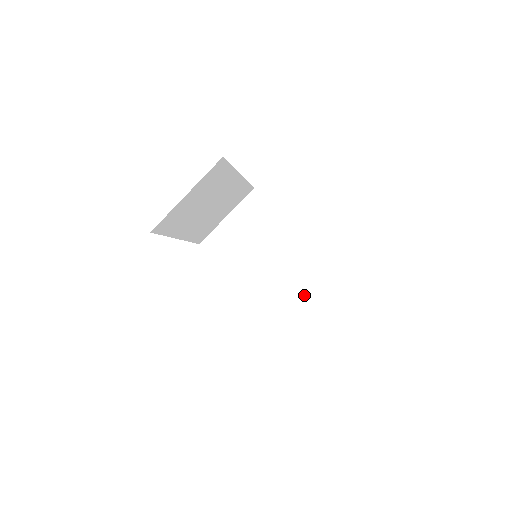
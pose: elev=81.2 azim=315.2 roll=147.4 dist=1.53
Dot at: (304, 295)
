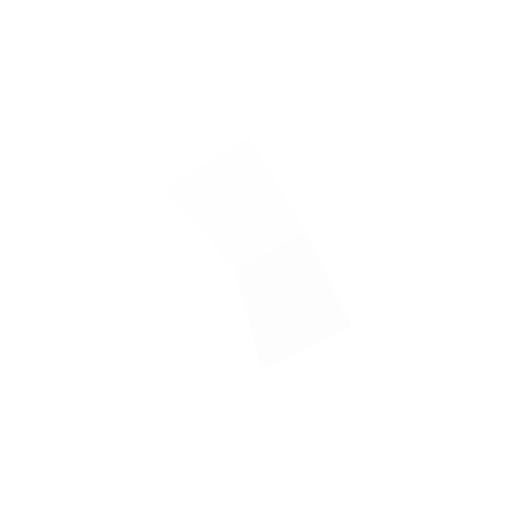
Dot at: (267, 245)
